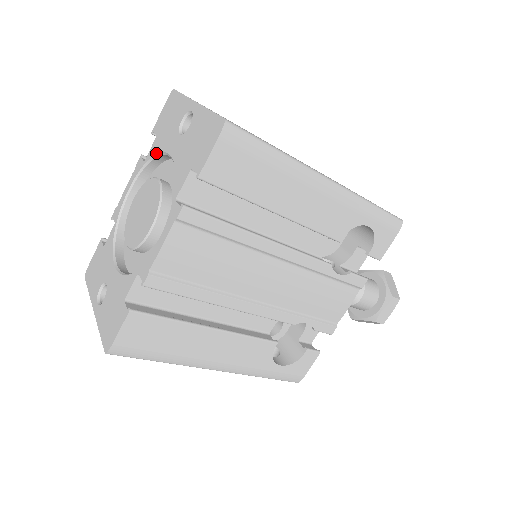
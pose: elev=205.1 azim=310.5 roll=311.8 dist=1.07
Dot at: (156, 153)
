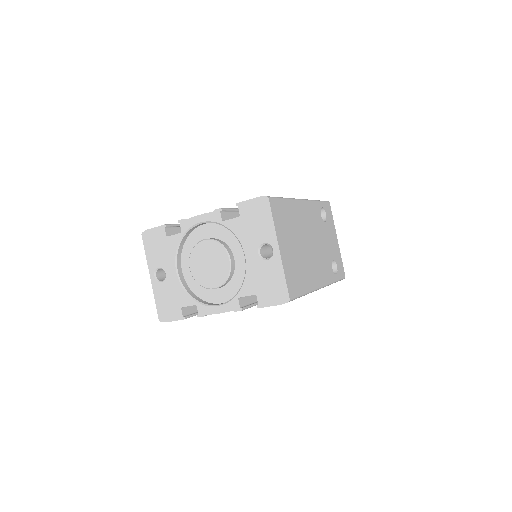
Dot at: (235, 234)
